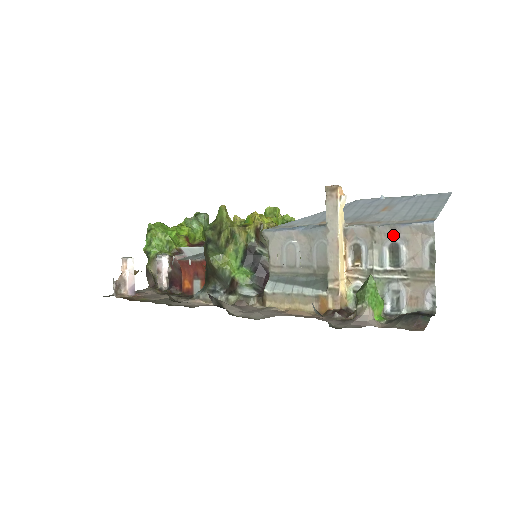
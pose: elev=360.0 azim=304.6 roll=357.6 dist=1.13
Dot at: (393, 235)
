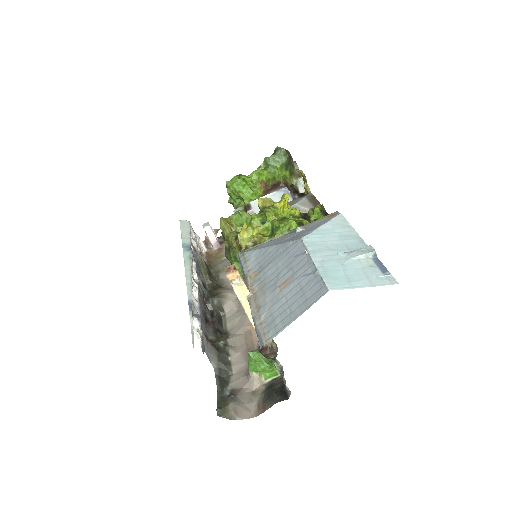
Dot at: occluded
